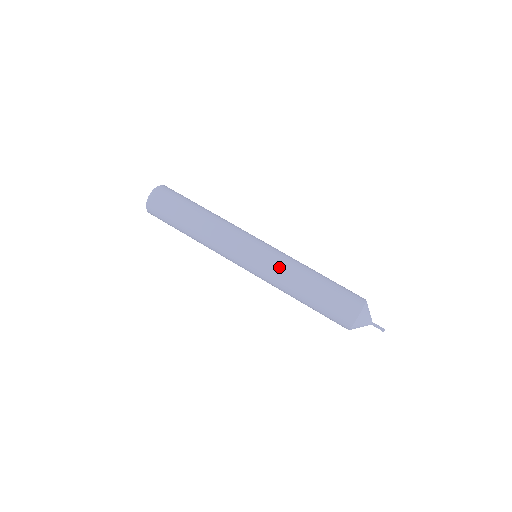
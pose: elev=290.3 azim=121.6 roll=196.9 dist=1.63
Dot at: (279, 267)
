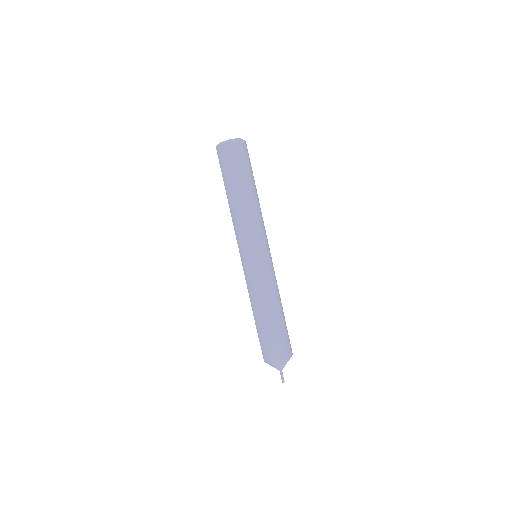
Dot at: (268, 281)
